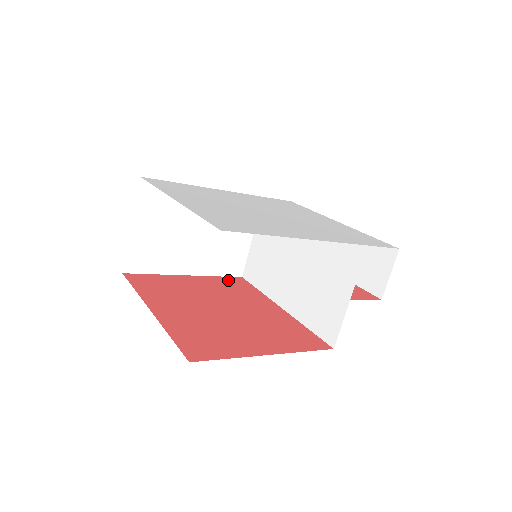
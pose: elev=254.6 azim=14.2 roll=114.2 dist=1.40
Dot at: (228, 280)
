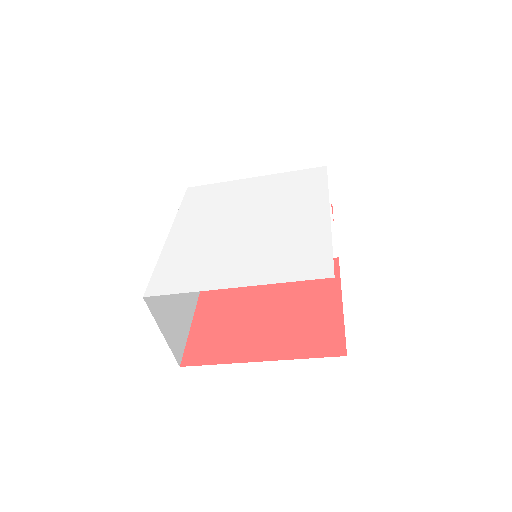
Dot at: occluded
